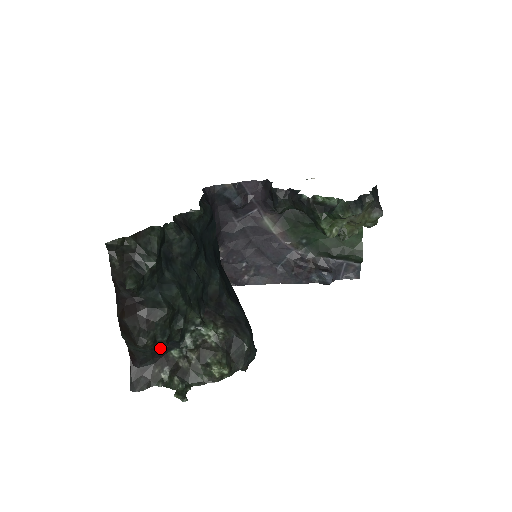
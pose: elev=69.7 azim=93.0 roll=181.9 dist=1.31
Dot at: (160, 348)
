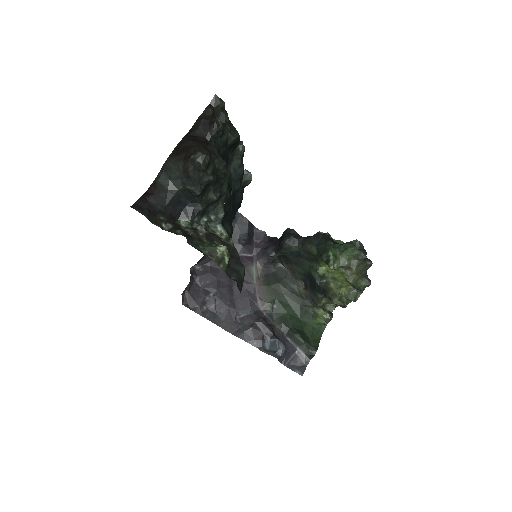
Dot at: (194, 188)
